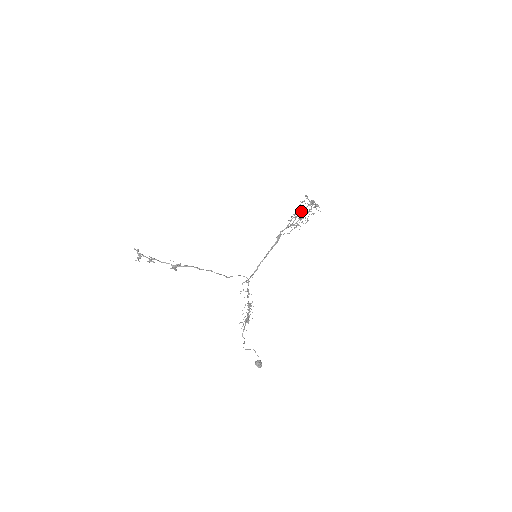
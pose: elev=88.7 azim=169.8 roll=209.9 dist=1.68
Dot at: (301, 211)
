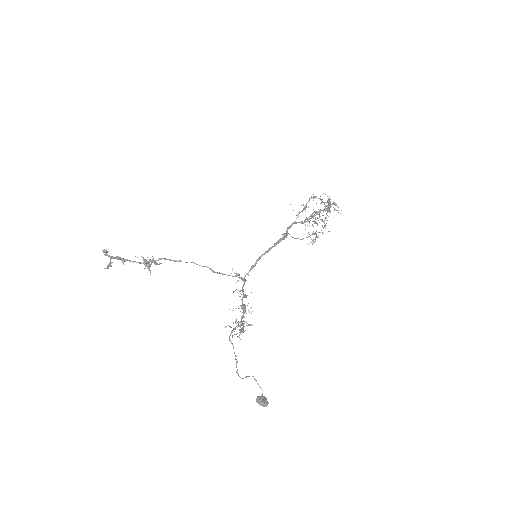
Dot at: (314, 211)
